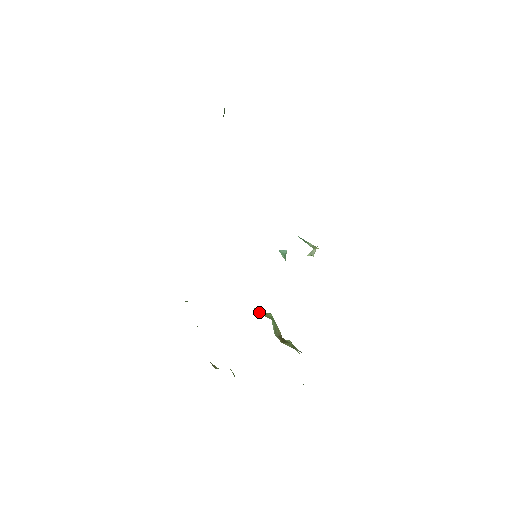
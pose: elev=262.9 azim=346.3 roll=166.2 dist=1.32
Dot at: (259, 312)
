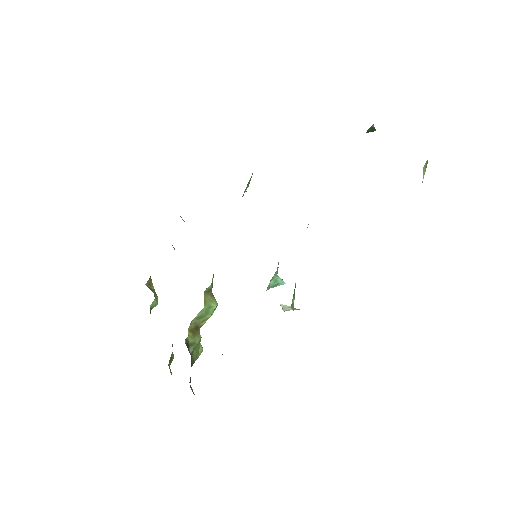
Dot at: (210, 292)
